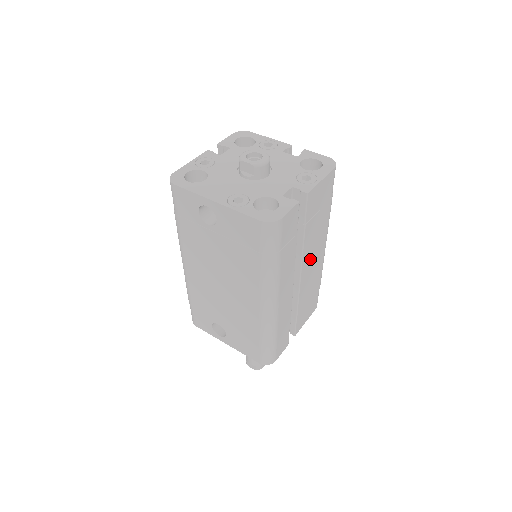
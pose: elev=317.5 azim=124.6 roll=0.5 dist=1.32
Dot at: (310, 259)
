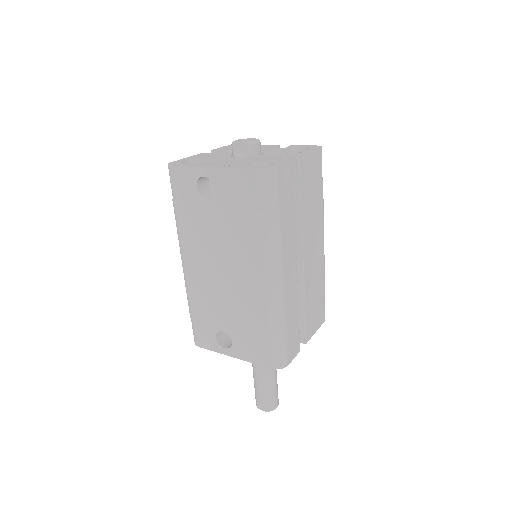
Dot at: (310, 244)
